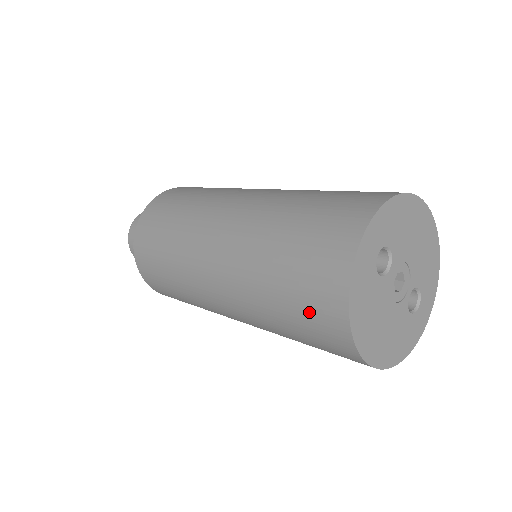
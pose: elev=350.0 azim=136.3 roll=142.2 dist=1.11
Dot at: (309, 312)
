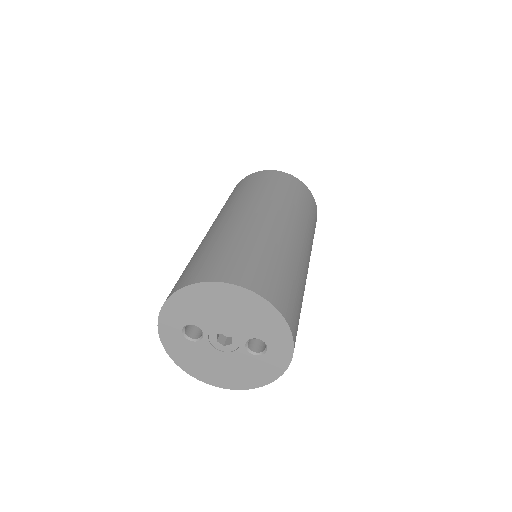
Dot at: occluded
